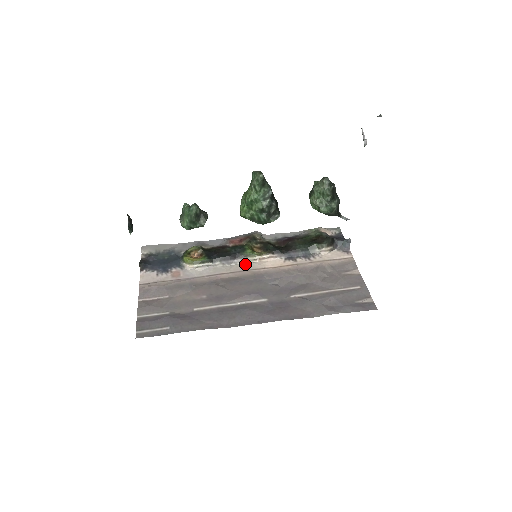
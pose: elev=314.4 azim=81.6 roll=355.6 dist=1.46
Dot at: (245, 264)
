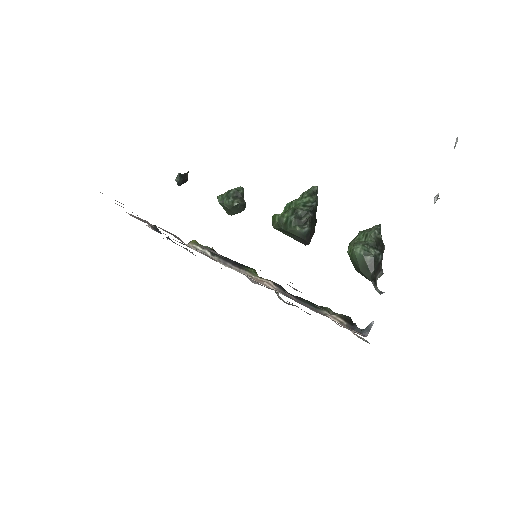
Dot at: (239, 272)
